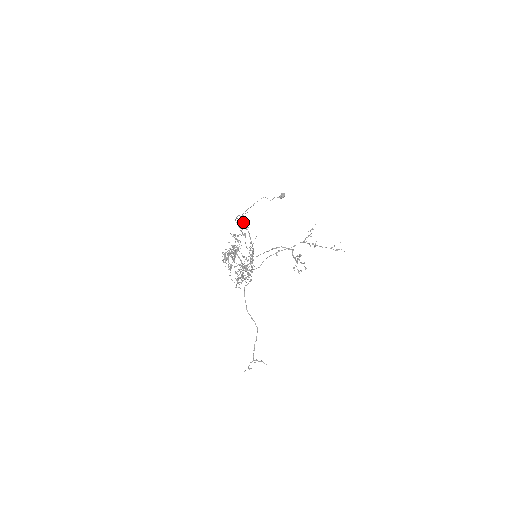
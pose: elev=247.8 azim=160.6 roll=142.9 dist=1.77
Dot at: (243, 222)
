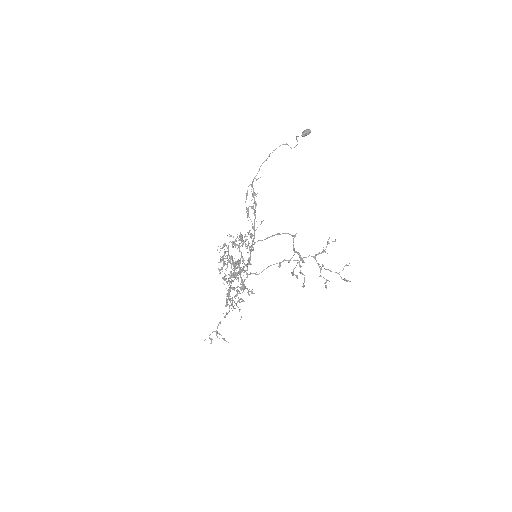
Dot at: (252, 193)
